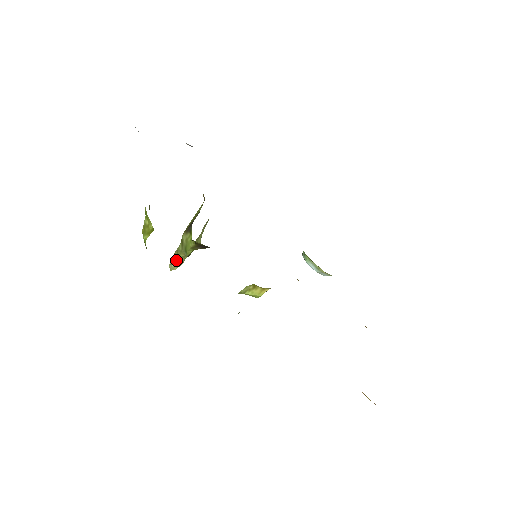
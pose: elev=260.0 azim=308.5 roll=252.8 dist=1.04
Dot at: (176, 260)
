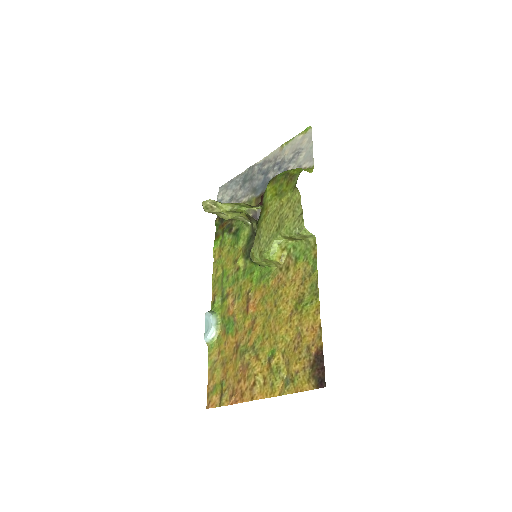
Dot at: (219, 203)
